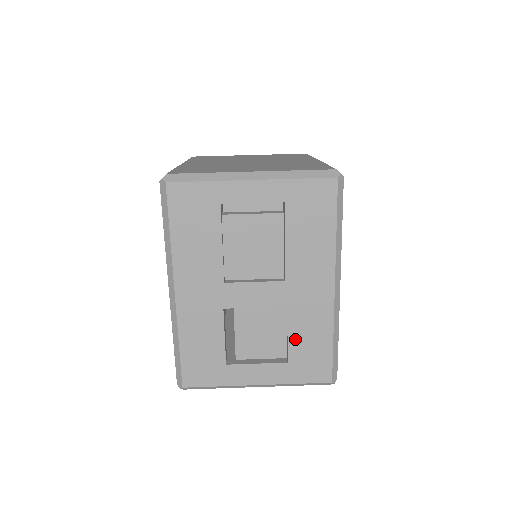
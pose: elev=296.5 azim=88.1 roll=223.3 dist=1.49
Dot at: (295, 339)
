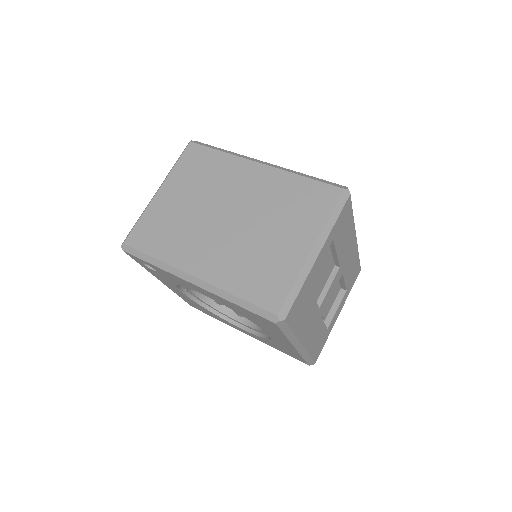
Dot at: (347, 279)
